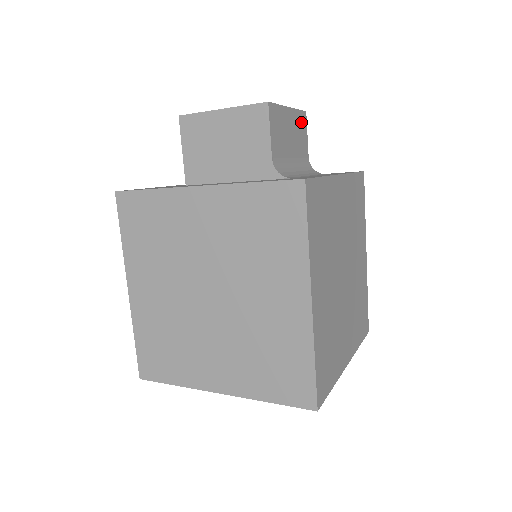
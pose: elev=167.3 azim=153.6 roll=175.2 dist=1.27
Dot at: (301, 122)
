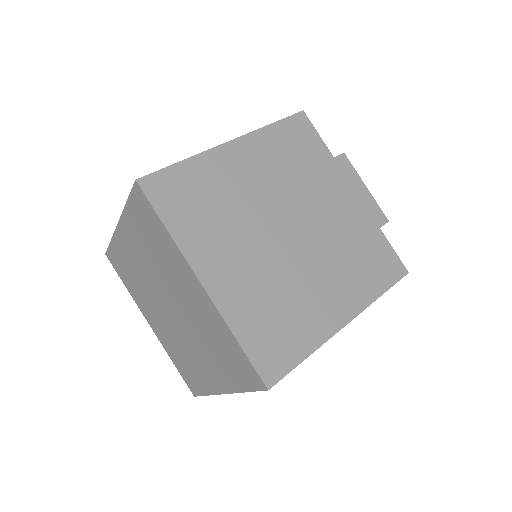
Dot at: occluded
